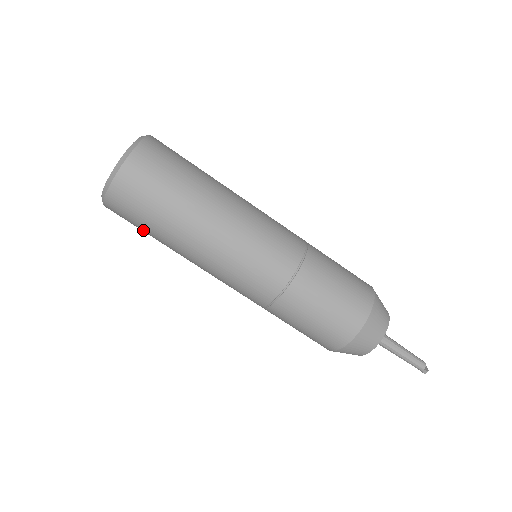
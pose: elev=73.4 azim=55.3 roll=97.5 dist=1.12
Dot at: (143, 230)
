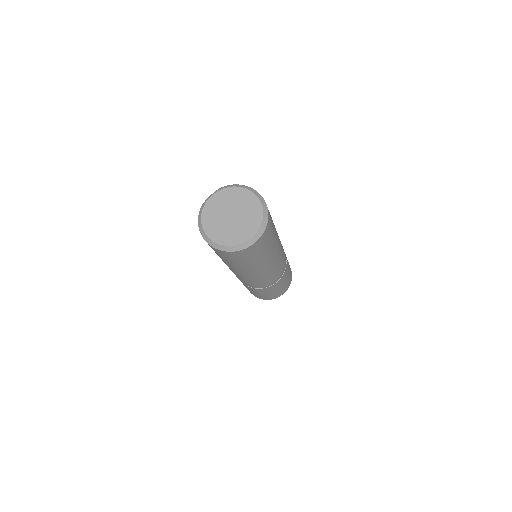
Dot at: (234, 262)
